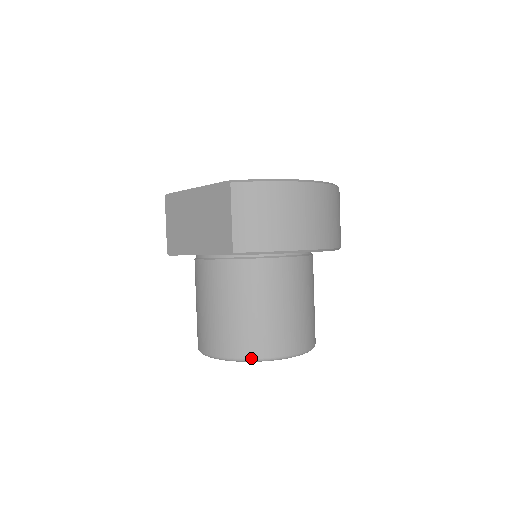
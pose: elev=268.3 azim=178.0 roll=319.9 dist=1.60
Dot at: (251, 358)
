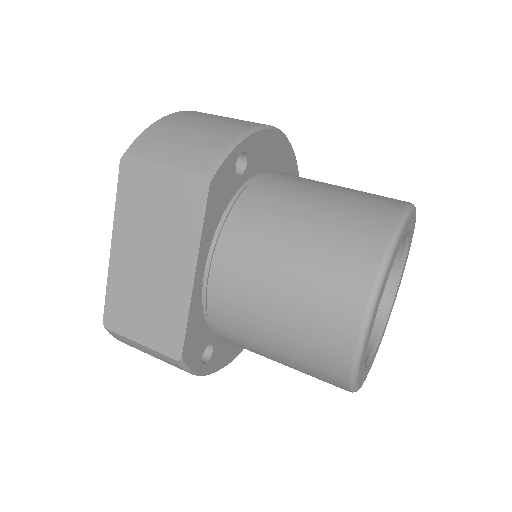
Dot at: (388, 241)
